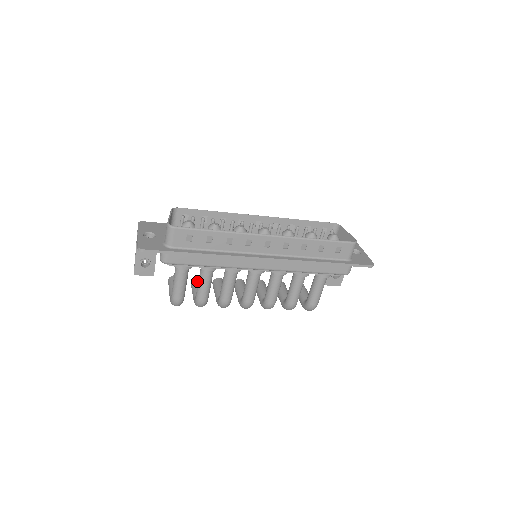
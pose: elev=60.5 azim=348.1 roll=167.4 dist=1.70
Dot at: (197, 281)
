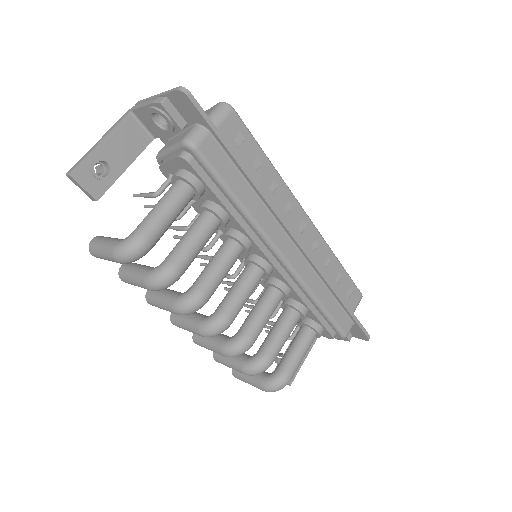
Dot at: occluded
